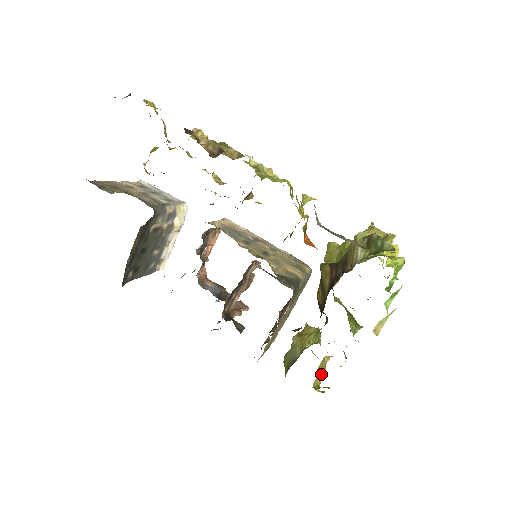
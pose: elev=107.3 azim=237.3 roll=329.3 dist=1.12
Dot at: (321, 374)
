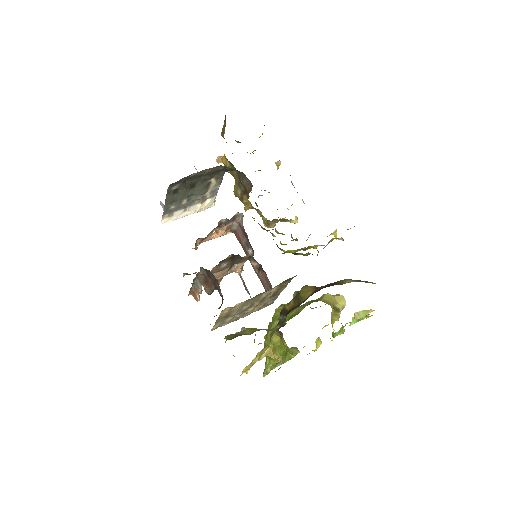
Dot at: (250, 365)
